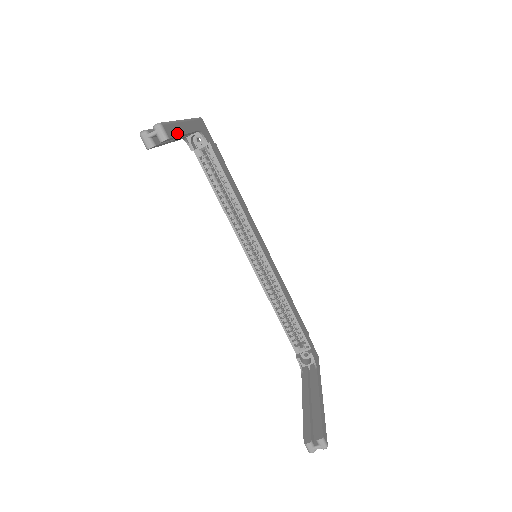
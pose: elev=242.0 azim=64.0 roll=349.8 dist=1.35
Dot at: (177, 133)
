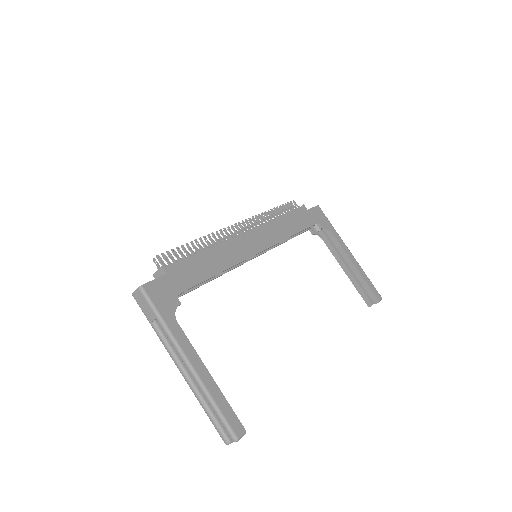
Dot at: (225, 403)
